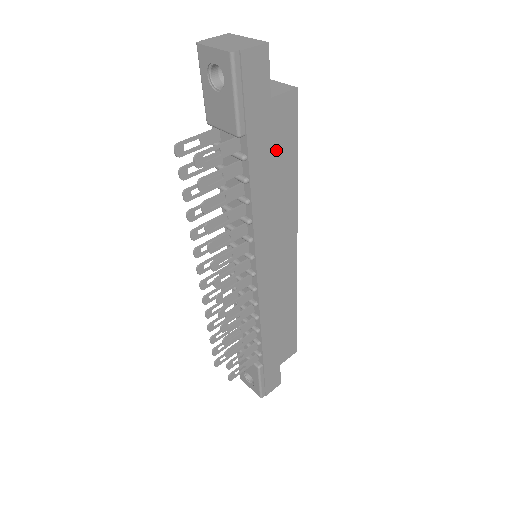
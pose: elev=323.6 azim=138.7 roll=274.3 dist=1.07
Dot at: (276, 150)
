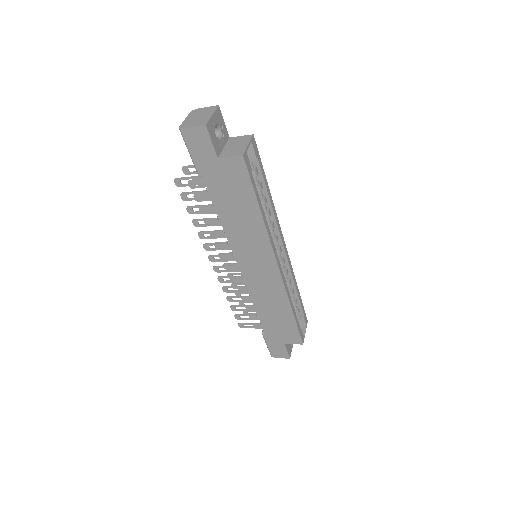
Dot at: (234, 192)
